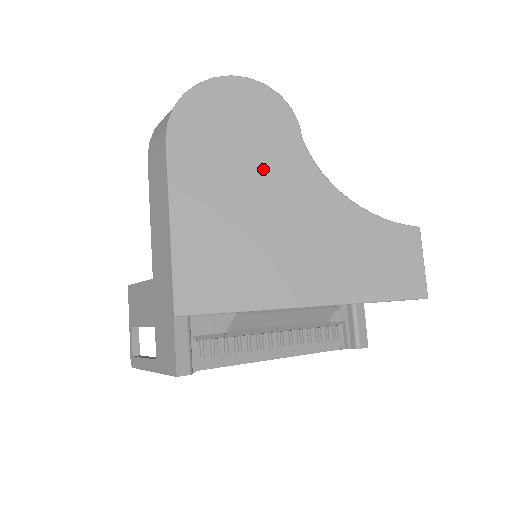
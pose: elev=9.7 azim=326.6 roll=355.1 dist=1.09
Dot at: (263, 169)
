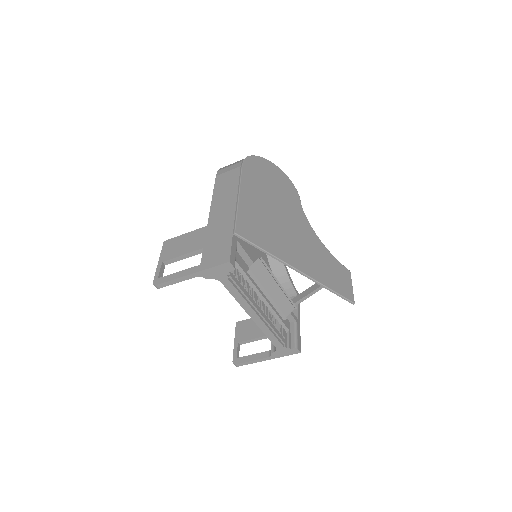
Dot at: (284, 204)
